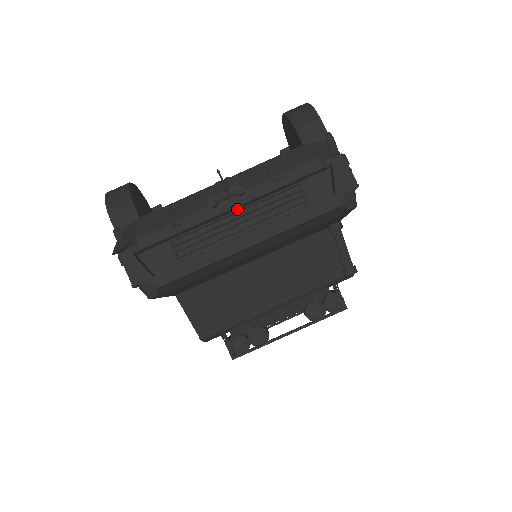
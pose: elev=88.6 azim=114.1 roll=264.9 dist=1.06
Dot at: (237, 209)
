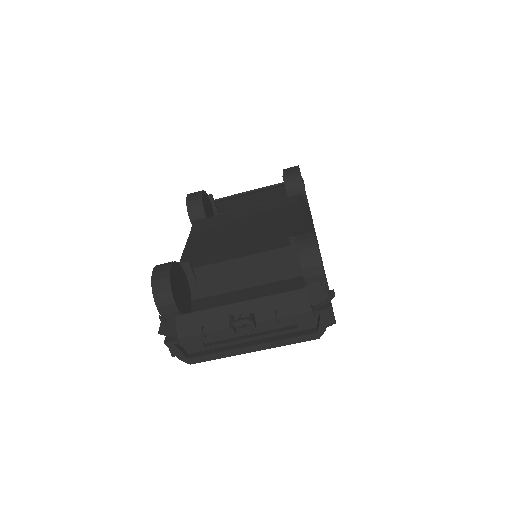
Dot at: occluded
